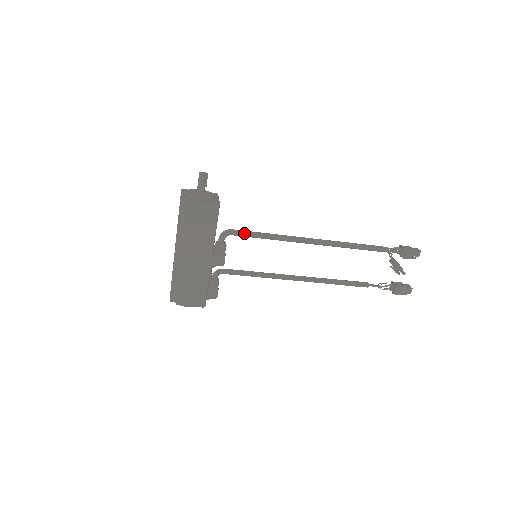
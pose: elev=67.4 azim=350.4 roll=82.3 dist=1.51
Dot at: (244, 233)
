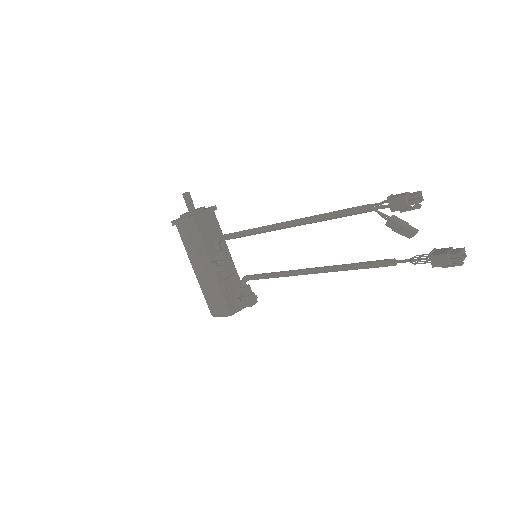
Dot at: (226, 236)
